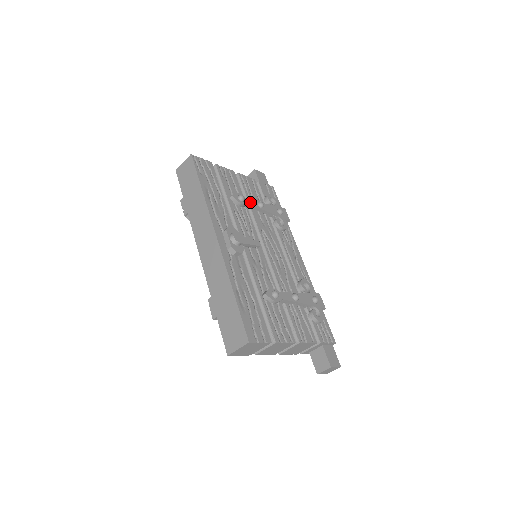
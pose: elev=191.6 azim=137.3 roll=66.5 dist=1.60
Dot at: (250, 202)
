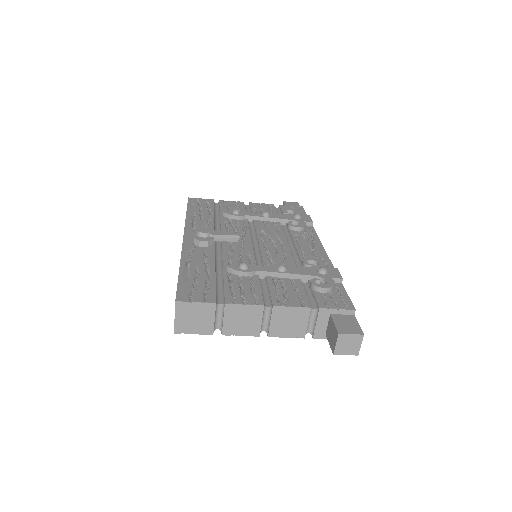
Dot at: (250, 214)
